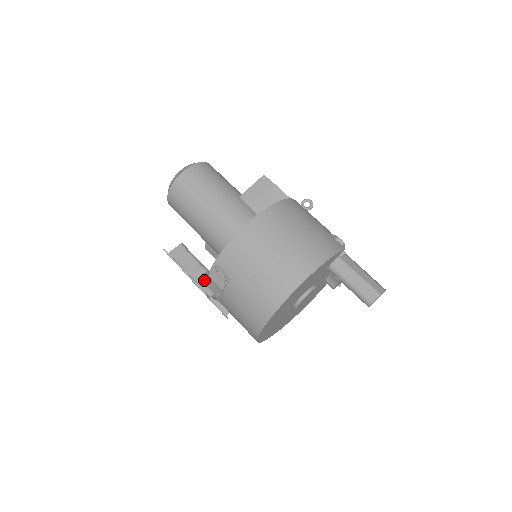
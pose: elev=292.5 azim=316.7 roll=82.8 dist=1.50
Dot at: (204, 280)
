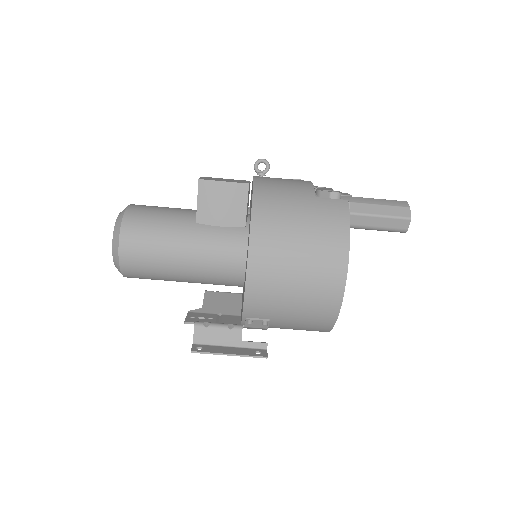
Dot at: occluded
